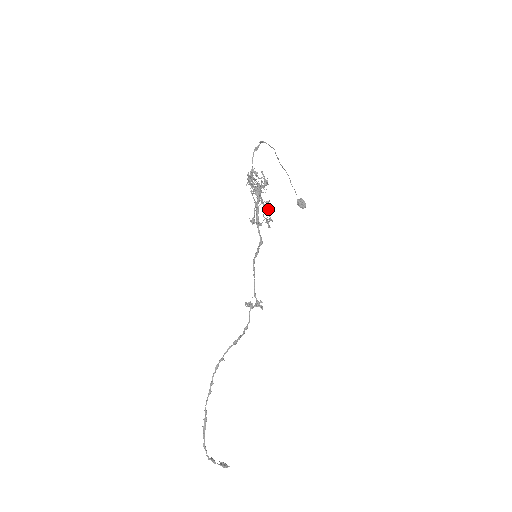
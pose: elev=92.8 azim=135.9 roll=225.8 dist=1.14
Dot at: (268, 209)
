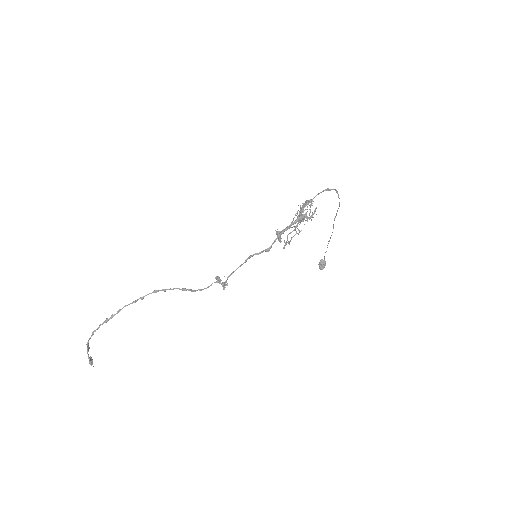
Dot at: occluded
